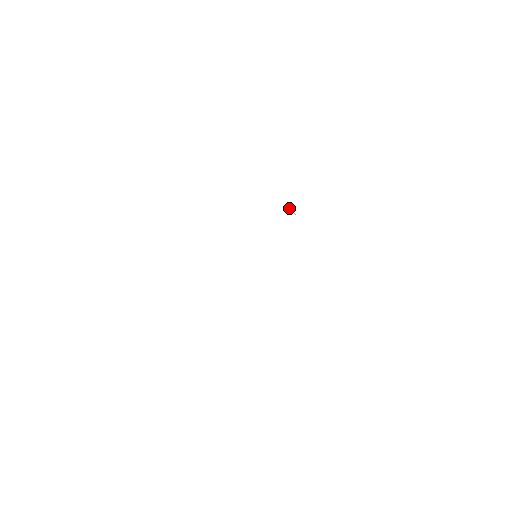
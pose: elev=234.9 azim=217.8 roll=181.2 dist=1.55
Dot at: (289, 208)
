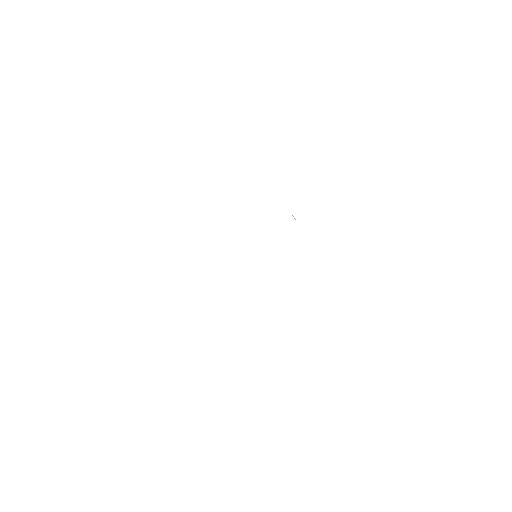
Dot at: occluded
